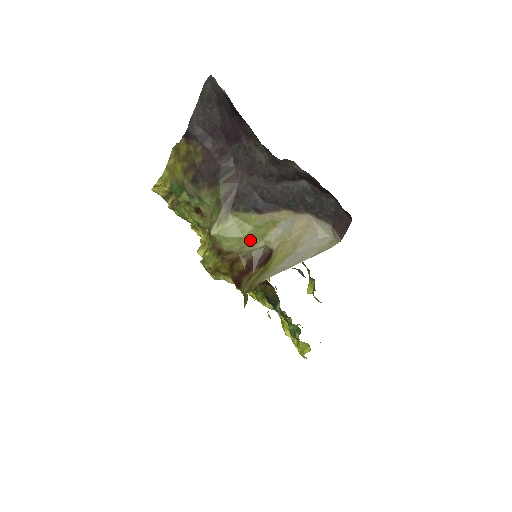
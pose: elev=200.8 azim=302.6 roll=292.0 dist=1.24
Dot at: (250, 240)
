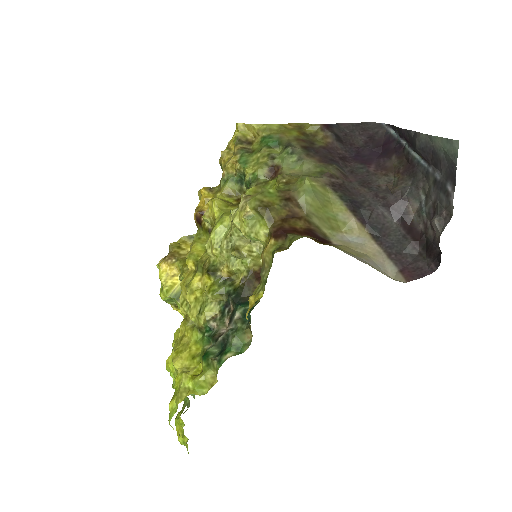
Dot at: (324, 218)
